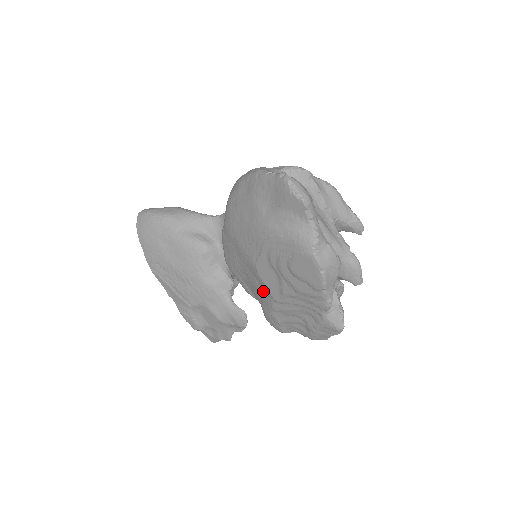
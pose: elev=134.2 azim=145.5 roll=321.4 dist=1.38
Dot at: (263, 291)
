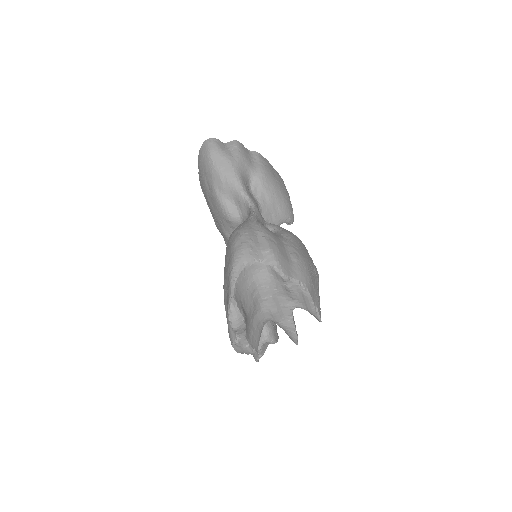
Dot at: occluded
